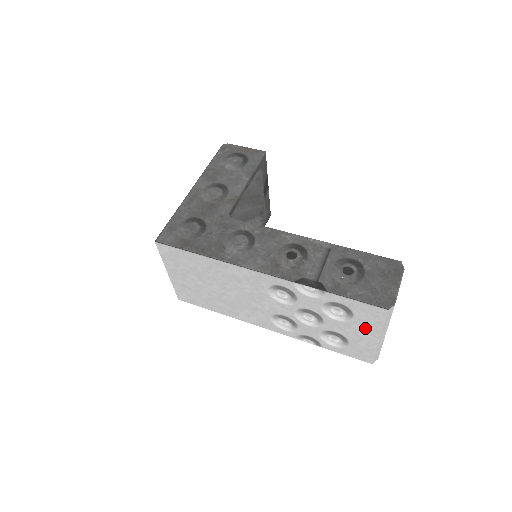
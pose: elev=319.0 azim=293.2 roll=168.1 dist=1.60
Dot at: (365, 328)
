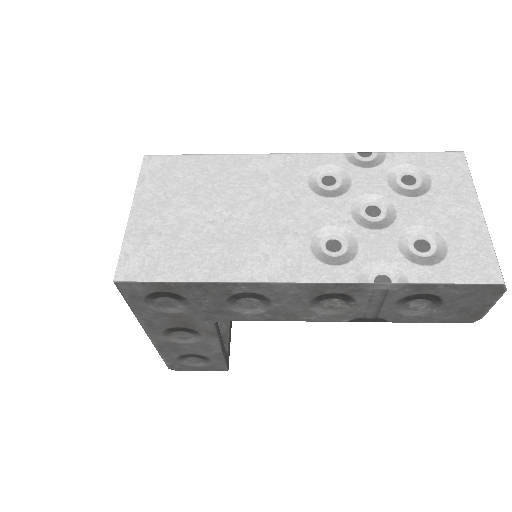
Dot at: (454, 196)
